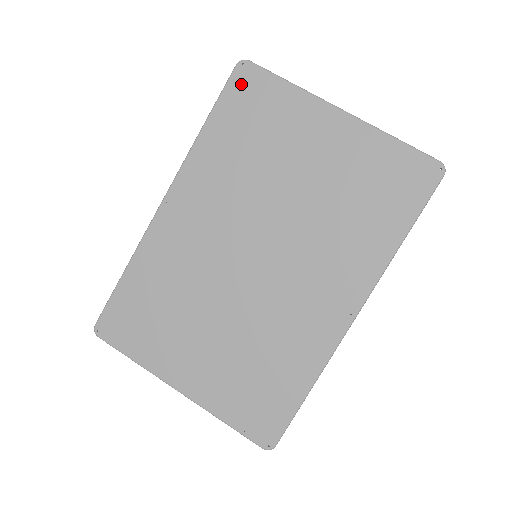
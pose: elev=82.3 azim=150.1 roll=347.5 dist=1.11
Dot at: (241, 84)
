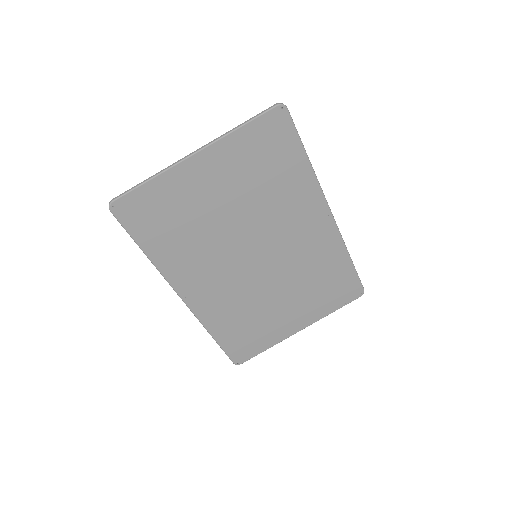
Dot at: (129, 215)
